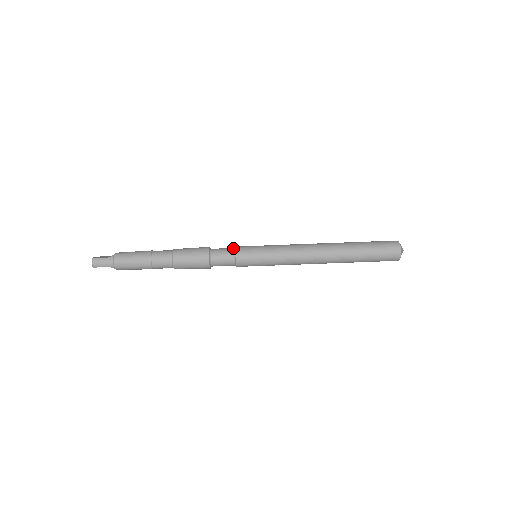
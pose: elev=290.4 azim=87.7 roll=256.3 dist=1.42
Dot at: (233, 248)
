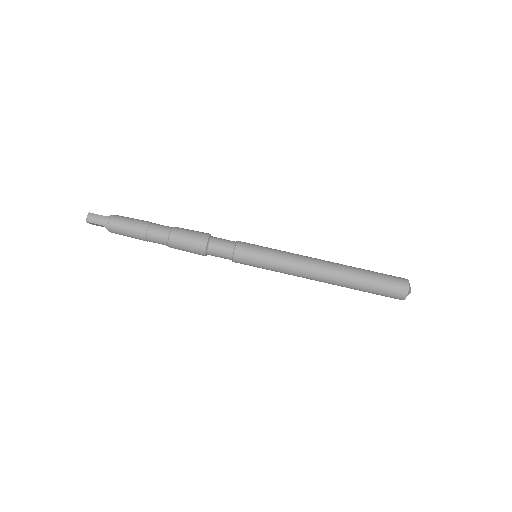
Dot at: occluded
